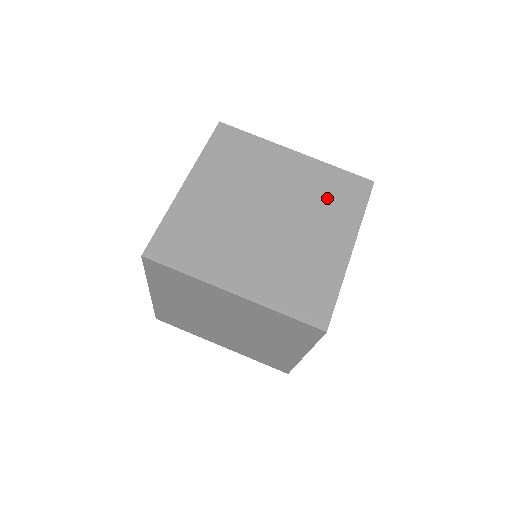
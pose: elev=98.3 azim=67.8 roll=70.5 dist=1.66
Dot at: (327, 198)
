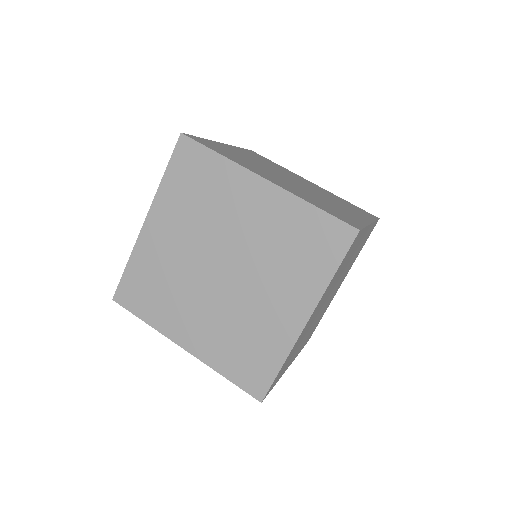
Dot at: (343, 203)
